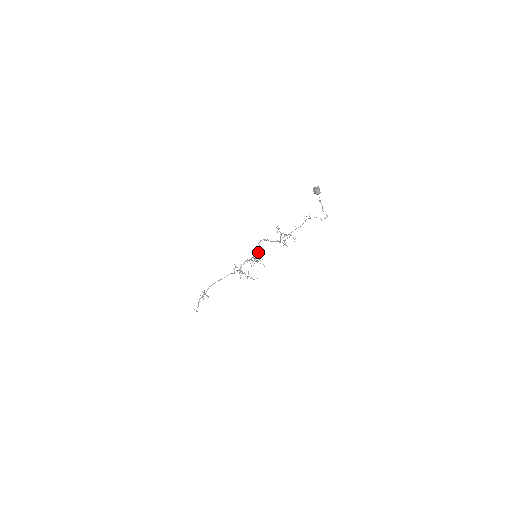
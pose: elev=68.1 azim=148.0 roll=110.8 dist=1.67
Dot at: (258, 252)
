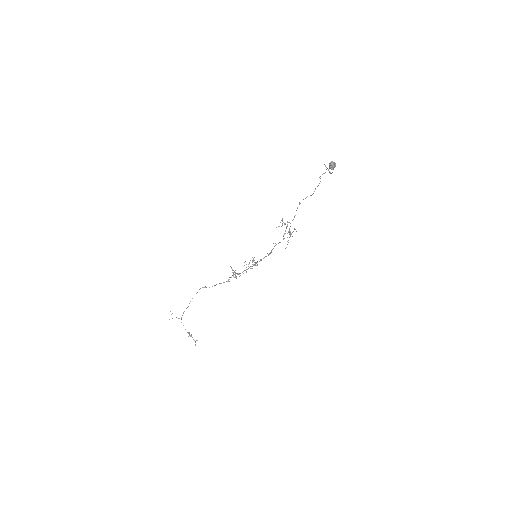
Dot at: (261, 259)
